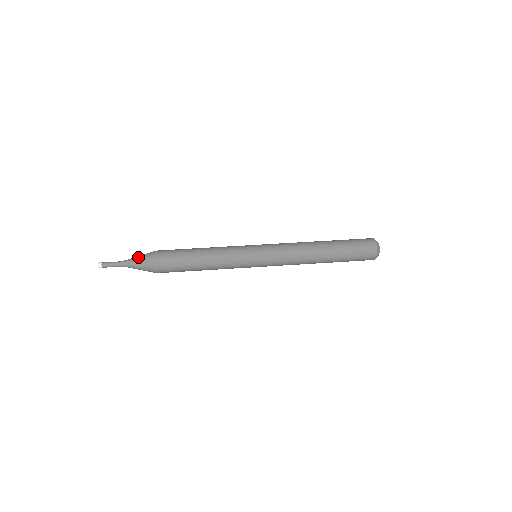
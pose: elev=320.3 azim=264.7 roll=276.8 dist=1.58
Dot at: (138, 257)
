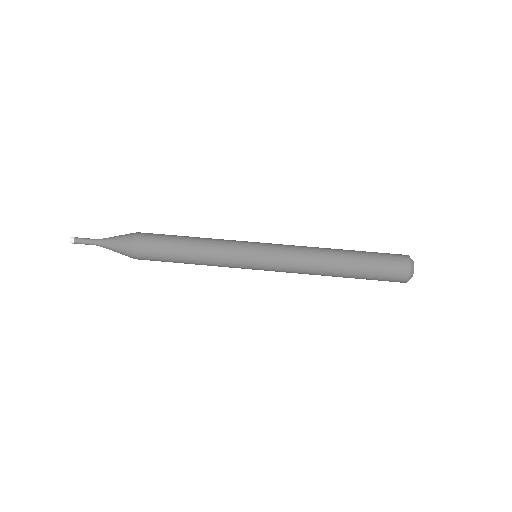
Dot at: (115, 239)
